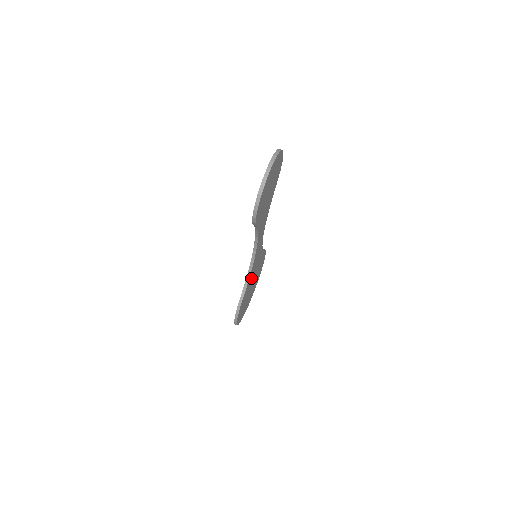
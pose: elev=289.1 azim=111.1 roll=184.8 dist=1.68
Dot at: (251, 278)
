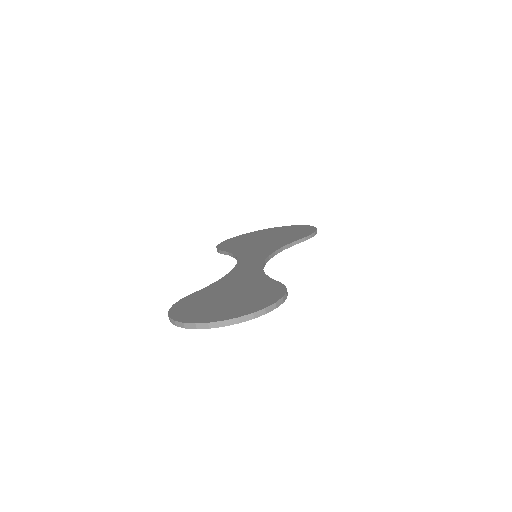
Dot at: occluded
